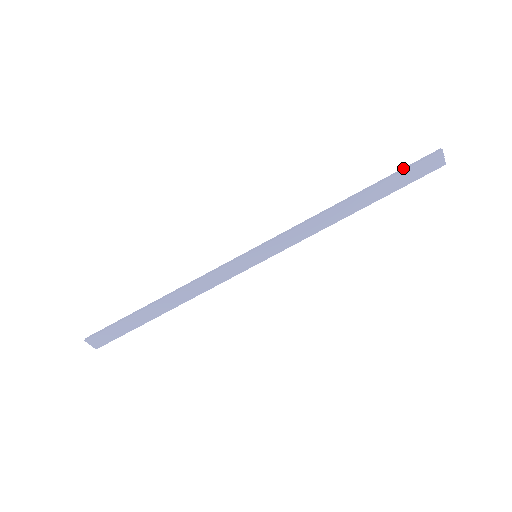
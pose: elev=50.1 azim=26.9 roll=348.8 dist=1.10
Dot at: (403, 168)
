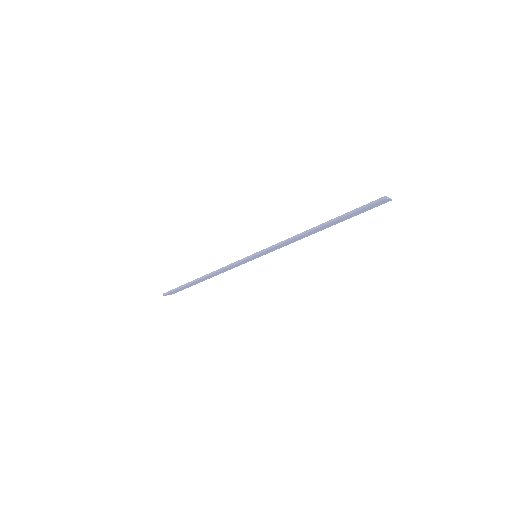
Dot at: (355, 209)
